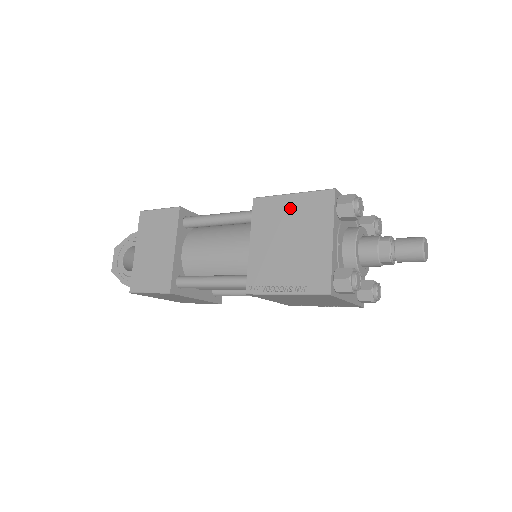
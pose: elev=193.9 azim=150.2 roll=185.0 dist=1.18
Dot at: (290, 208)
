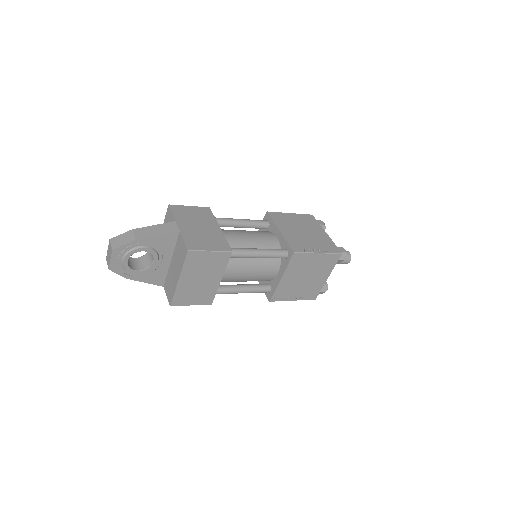
Dot at: (314, 261)
